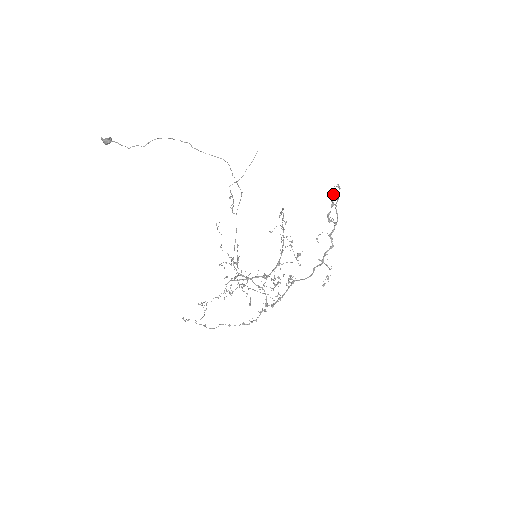
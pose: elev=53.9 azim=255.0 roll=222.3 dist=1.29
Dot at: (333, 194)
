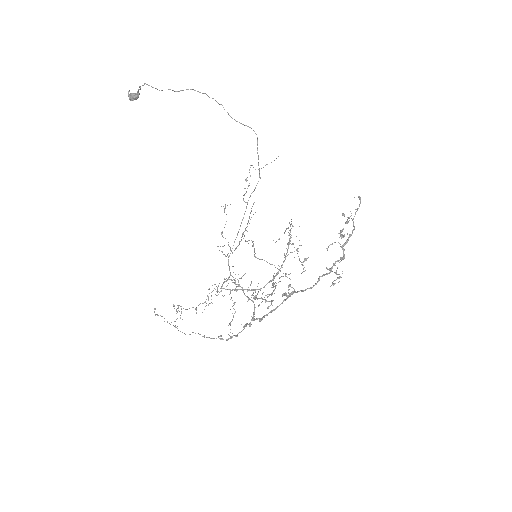
Dot at: occluded
